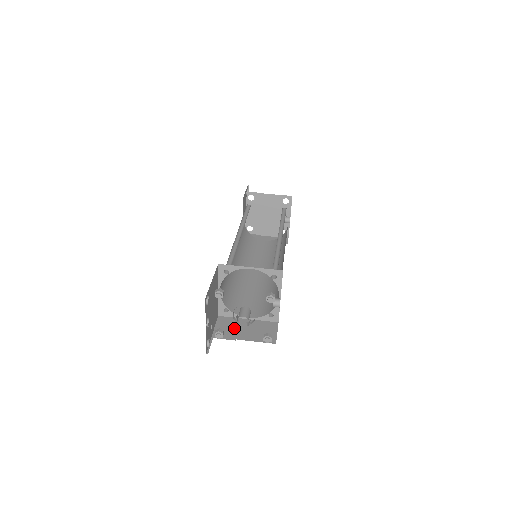
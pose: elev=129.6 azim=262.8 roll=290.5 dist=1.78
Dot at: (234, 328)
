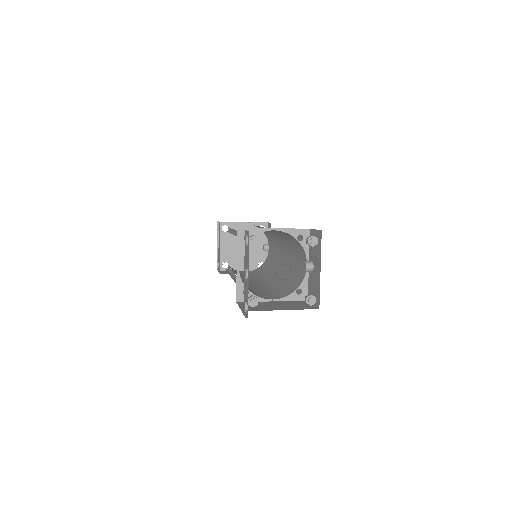
Dot at: (262, 305)
